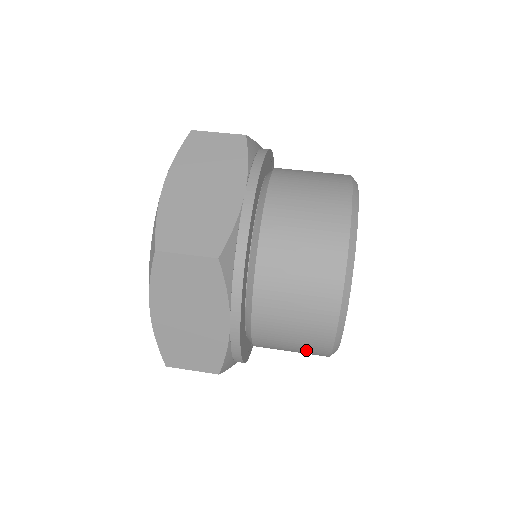
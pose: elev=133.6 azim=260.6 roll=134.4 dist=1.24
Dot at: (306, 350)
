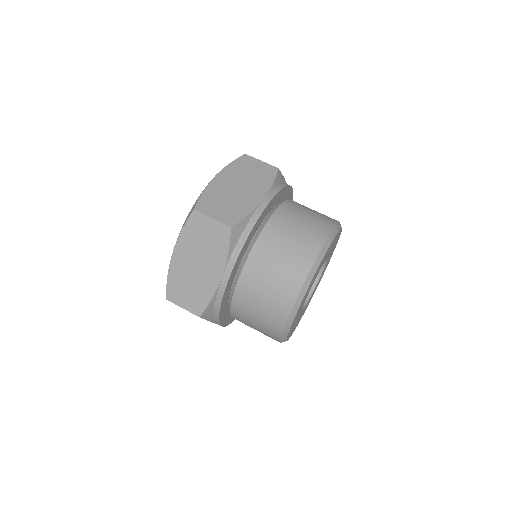
Dot at: (266, 325)
